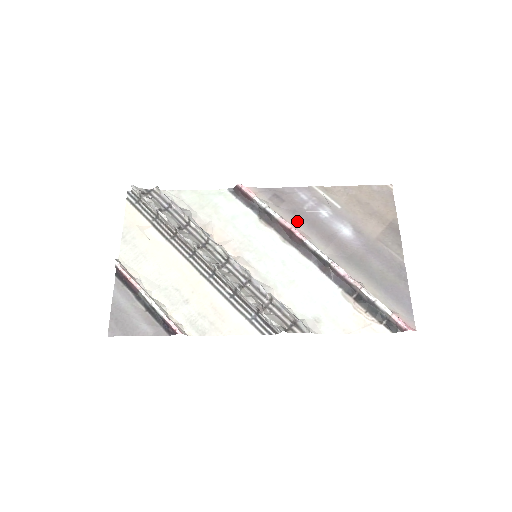
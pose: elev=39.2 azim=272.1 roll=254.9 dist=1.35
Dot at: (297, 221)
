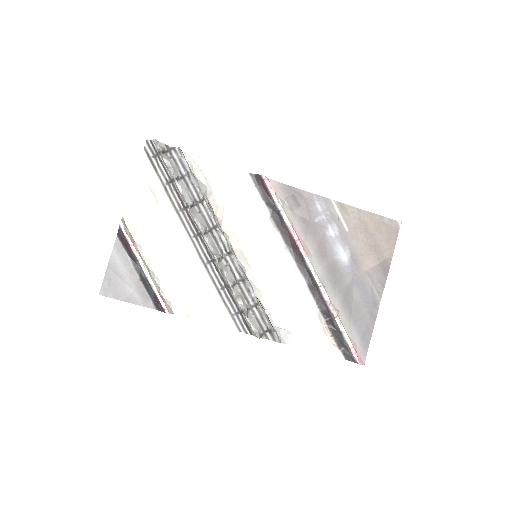
Dot at: (304, 232)
